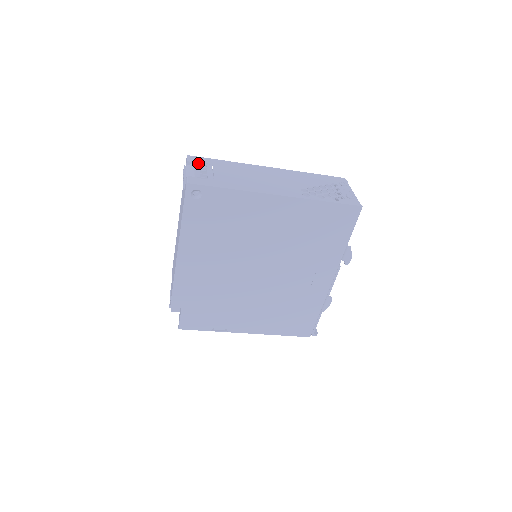
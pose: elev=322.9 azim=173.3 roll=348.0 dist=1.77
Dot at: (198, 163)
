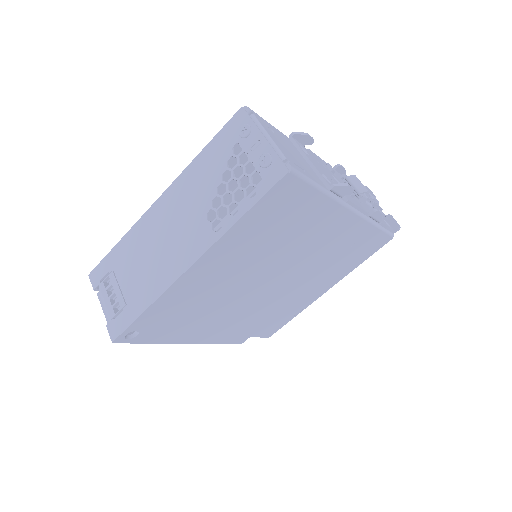
Dot at: (101, 283)
